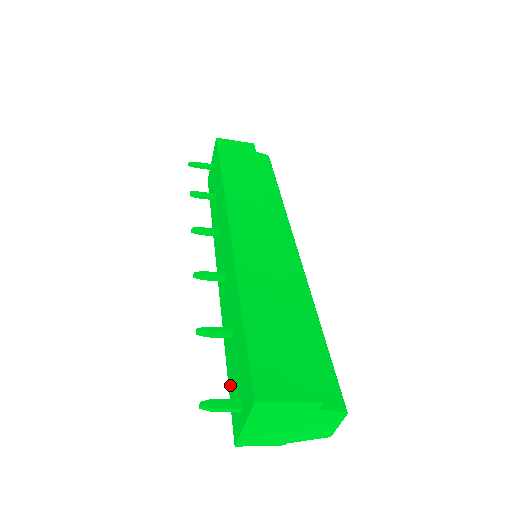
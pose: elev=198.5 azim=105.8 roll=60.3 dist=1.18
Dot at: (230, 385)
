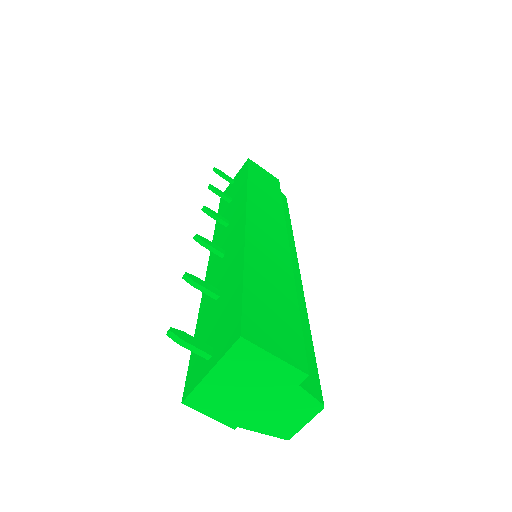
Dot at: occluded
